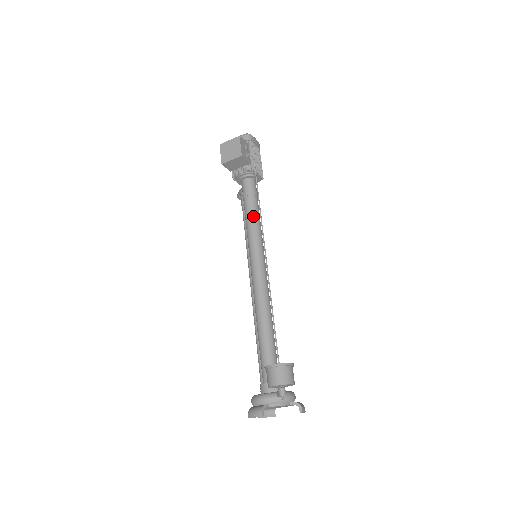
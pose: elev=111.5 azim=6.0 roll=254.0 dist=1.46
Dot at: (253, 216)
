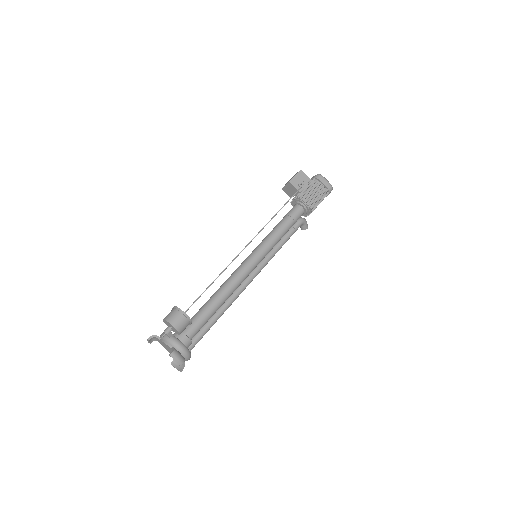
Dot at: (275, 228)
